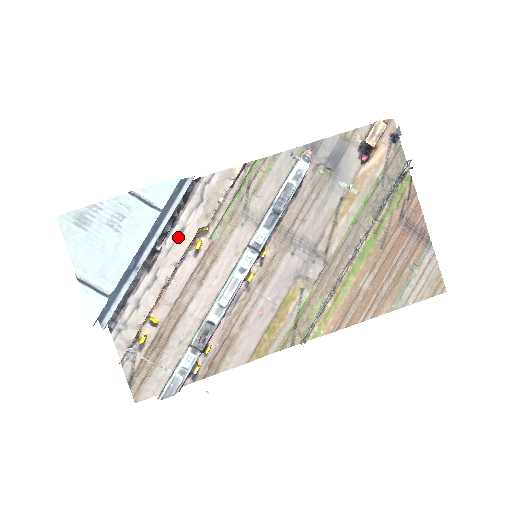
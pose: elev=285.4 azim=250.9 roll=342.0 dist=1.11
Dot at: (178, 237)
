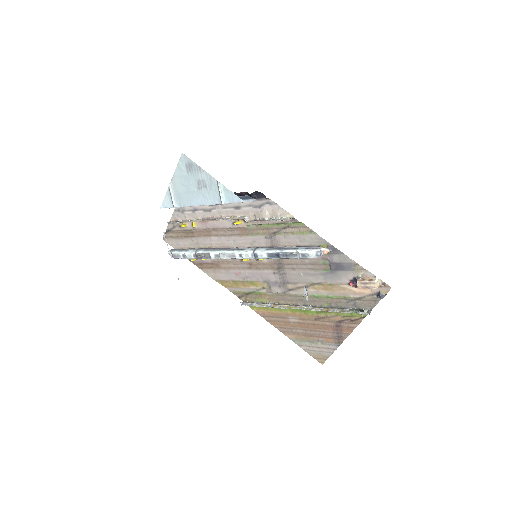
Dot at: (235, 208)
